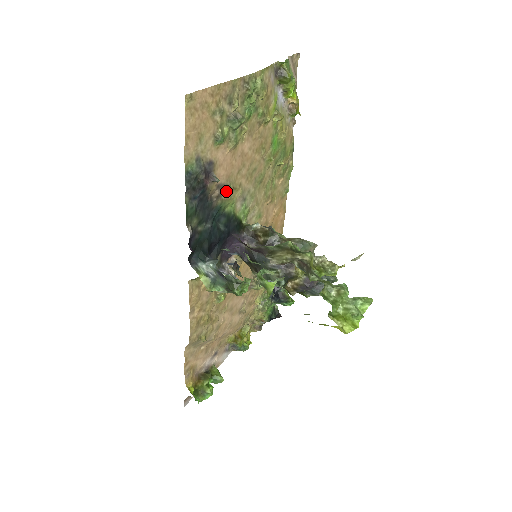
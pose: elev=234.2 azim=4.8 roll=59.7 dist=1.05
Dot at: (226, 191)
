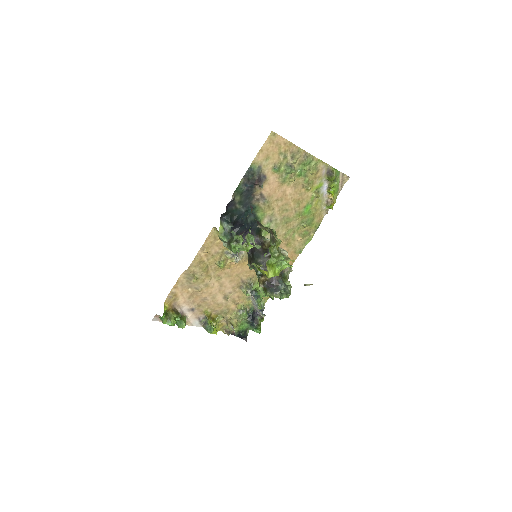
Dot at: (264, 203)
